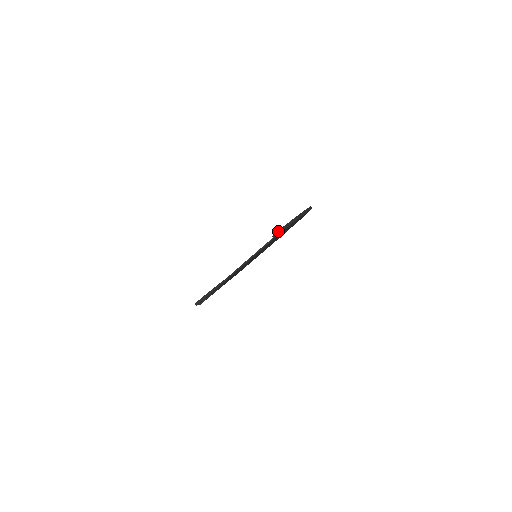
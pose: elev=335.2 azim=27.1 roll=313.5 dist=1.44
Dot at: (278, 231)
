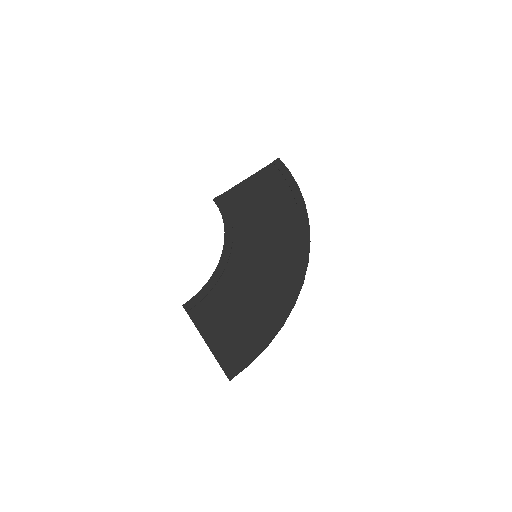
Dot at: (227, 377)
